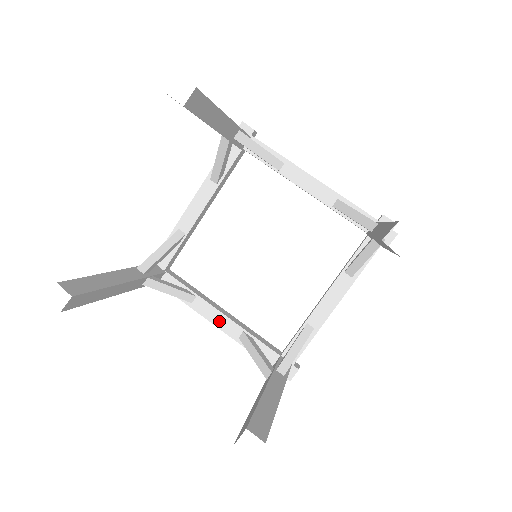
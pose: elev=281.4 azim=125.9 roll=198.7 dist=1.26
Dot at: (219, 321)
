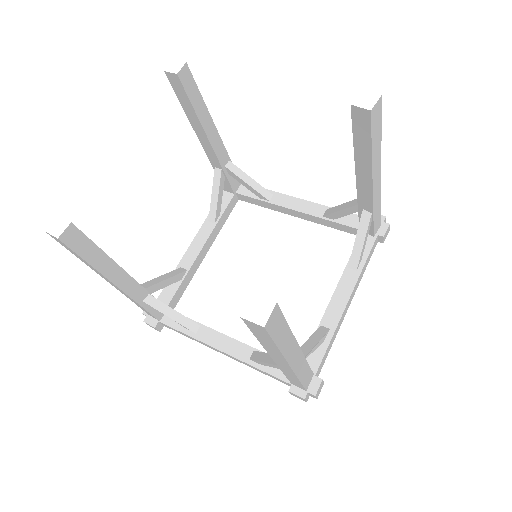
Dot at: (226, 346)
